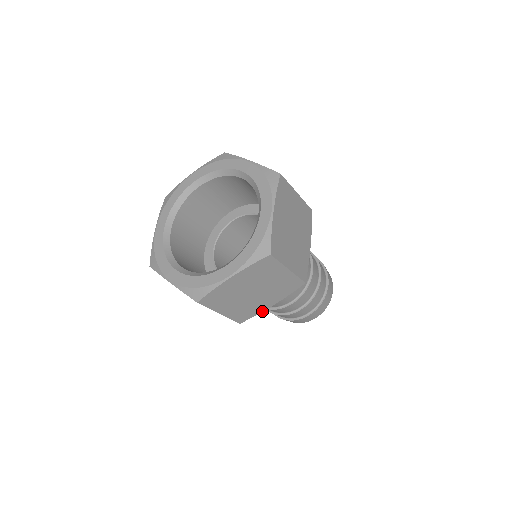
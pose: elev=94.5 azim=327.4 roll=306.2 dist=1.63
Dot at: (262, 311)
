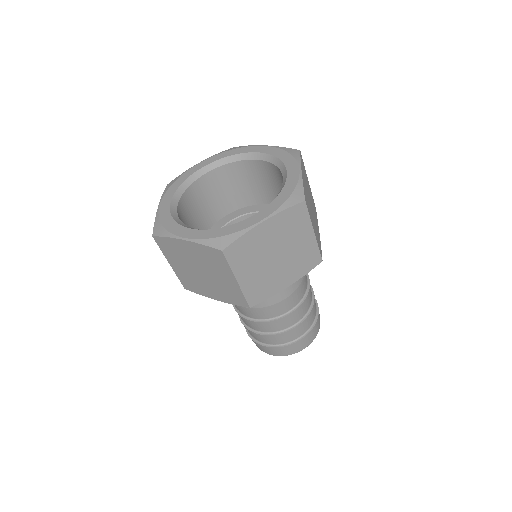
Dot at: (275, 293)
